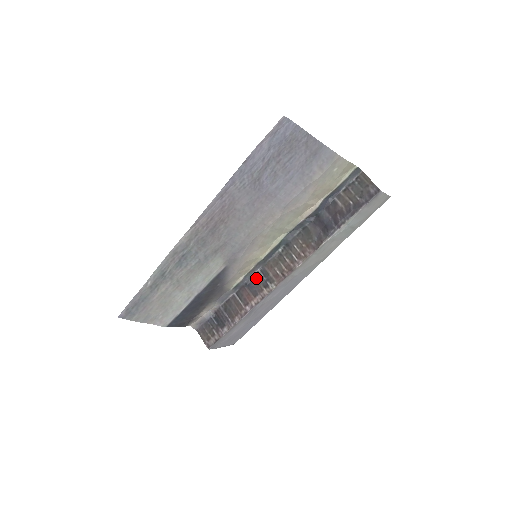
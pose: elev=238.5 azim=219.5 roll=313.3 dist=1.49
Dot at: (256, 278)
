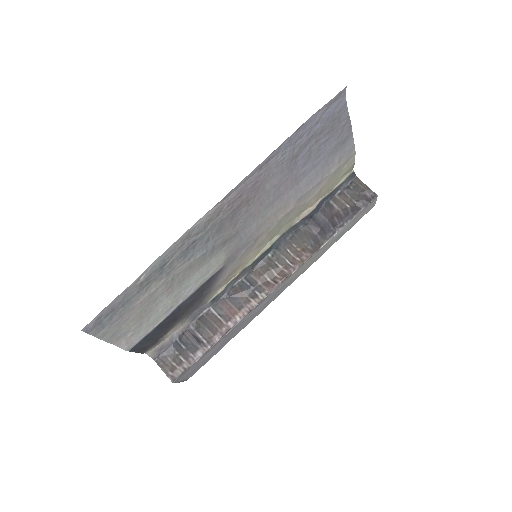
Dot at: (240, 288)
